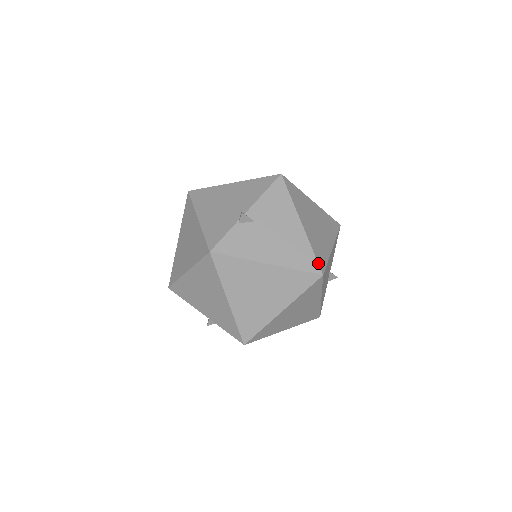
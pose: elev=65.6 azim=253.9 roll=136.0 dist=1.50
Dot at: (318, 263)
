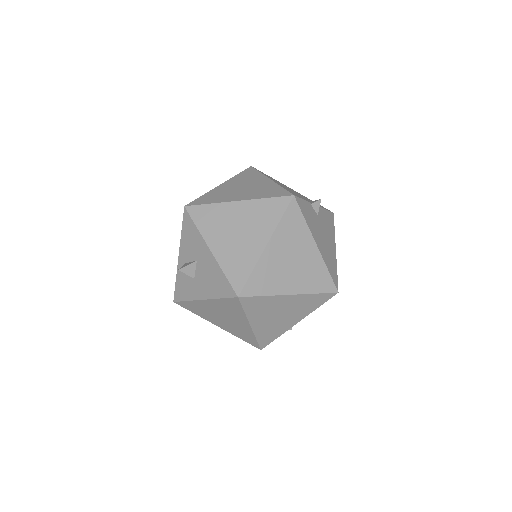
Dot at: occluded
